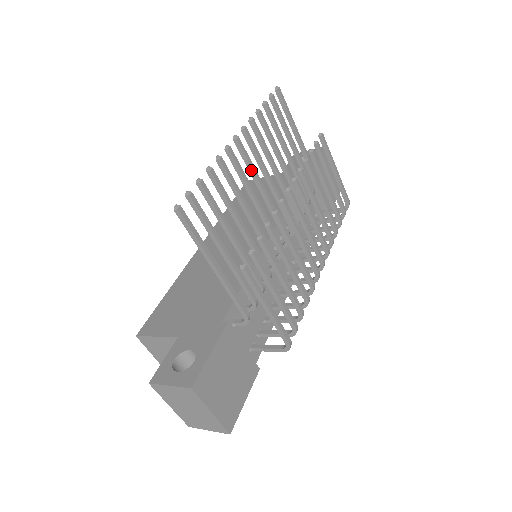
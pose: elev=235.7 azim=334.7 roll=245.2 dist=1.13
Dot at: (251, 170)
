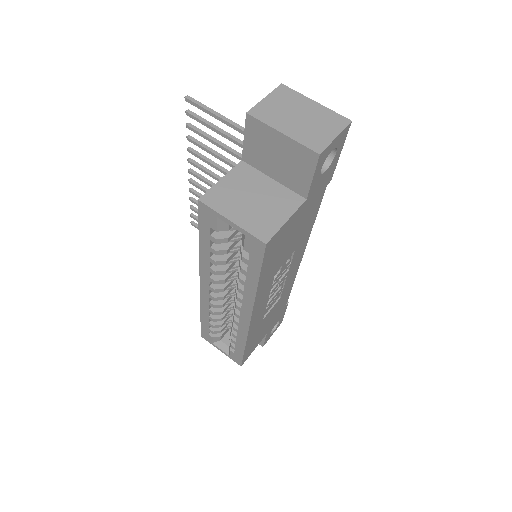
Dot at: (211, 183)
